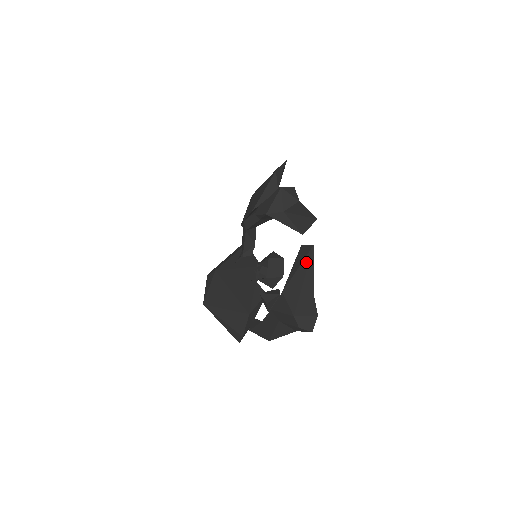
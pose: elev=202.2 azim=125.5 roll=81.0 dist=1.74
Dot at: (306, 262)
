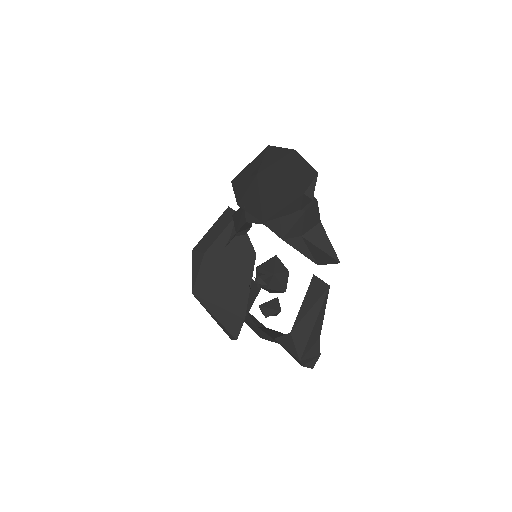
Dot at: (319, 305)
